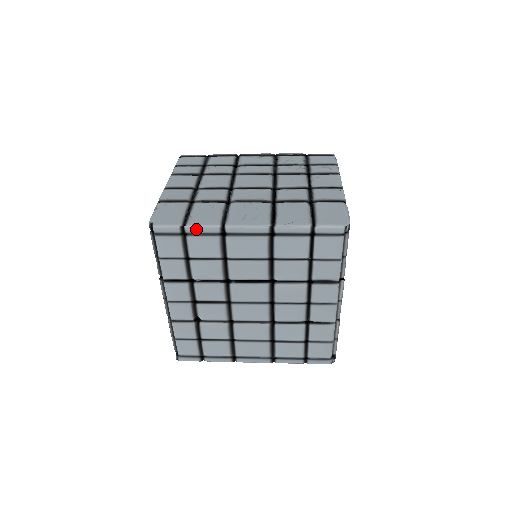
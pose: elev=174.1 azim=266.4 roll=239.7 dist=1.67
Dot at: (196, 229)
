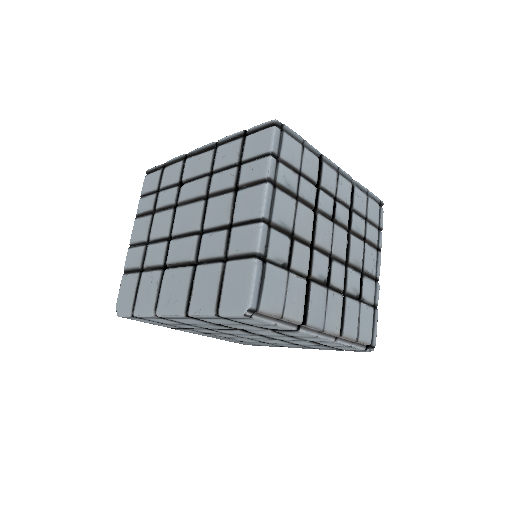
Dot at: (142, 317)
